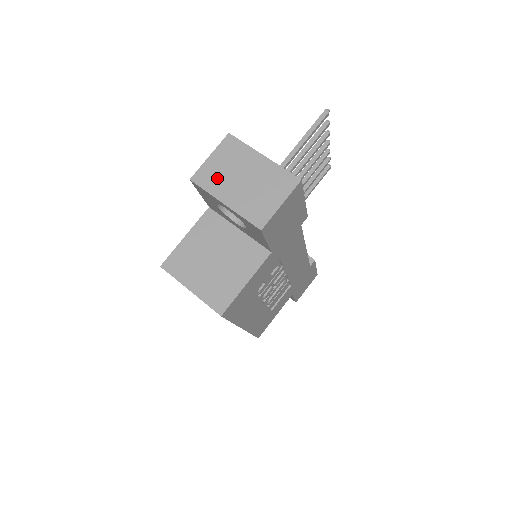
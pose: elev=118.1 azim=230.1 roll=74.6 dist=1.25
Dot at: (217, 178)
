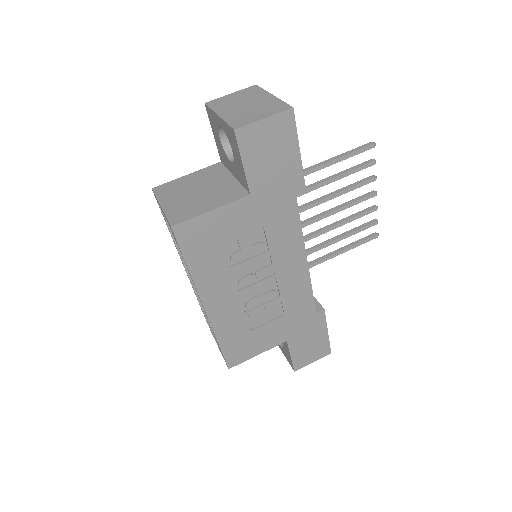
Dot at: (226, 103)
